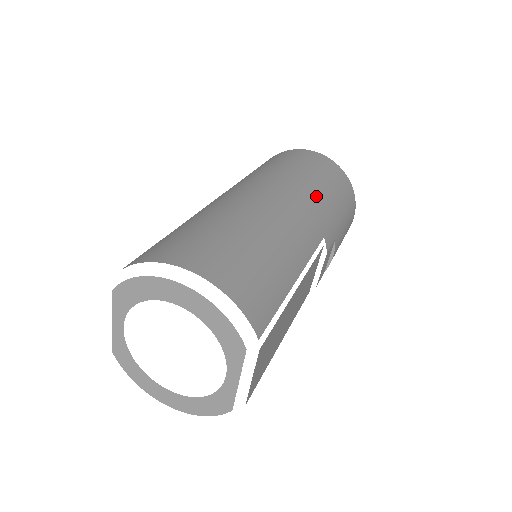
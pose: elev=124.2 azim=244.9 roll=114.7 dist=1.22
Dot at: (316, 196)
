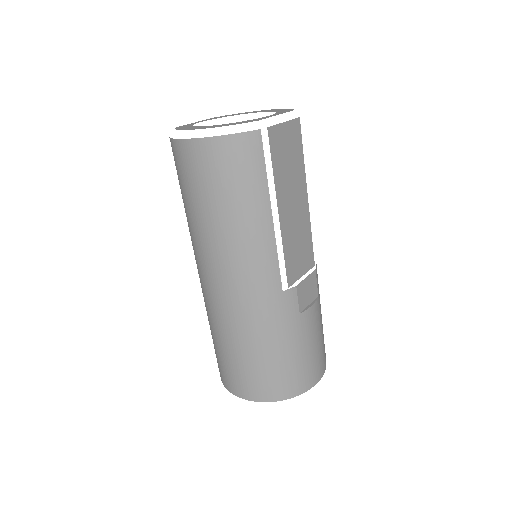
Dot at: occluded
